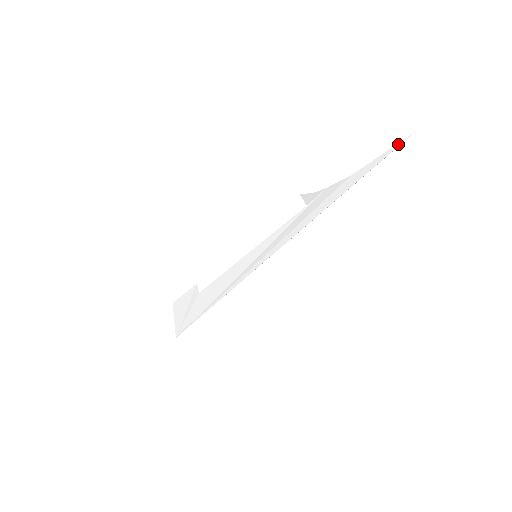
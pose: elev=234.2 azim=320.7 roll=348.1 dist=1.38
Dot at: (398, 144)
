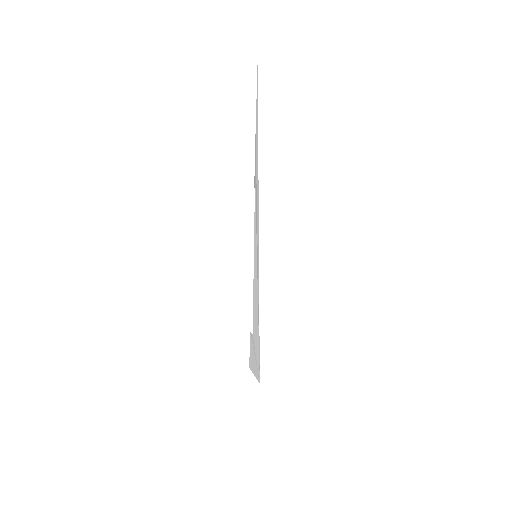
Dot at: (257, 76)
